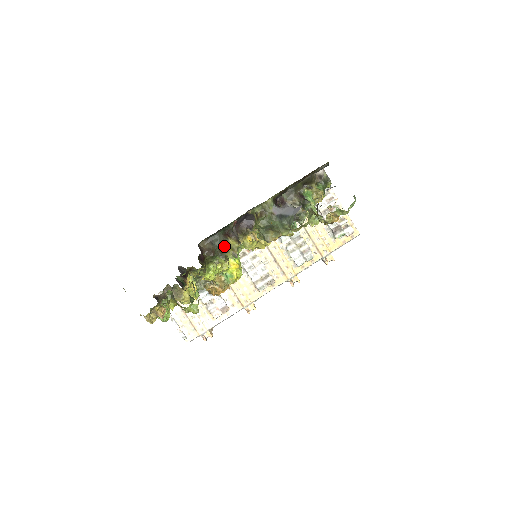
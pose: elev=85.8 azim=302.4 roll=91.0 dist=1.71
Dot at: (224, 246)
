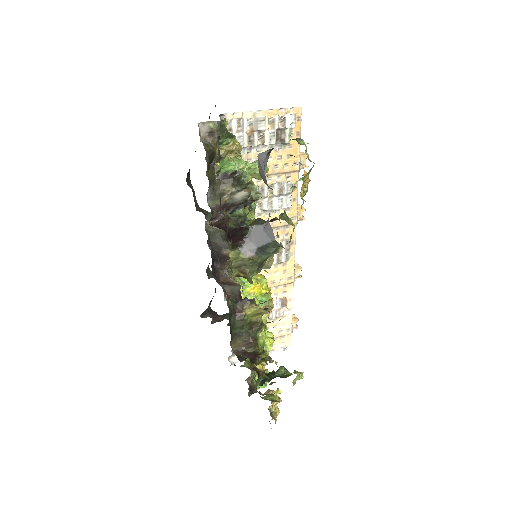
Dot at: (249, 322)
